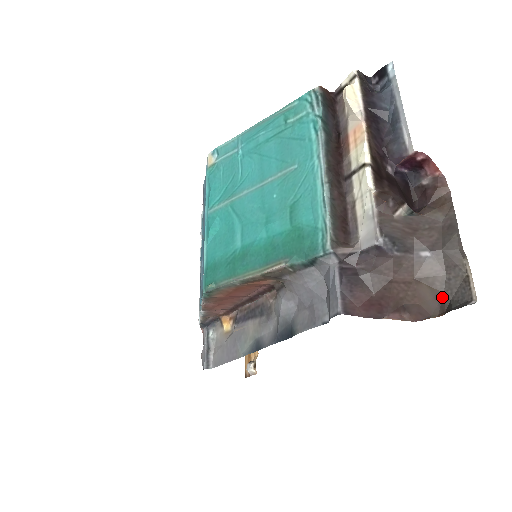
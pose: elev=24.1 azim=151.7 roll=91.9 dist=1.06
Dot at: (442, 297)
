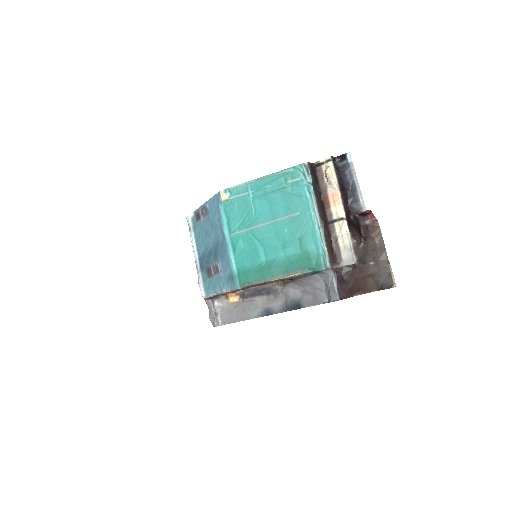
Dot at: (378, 282)
